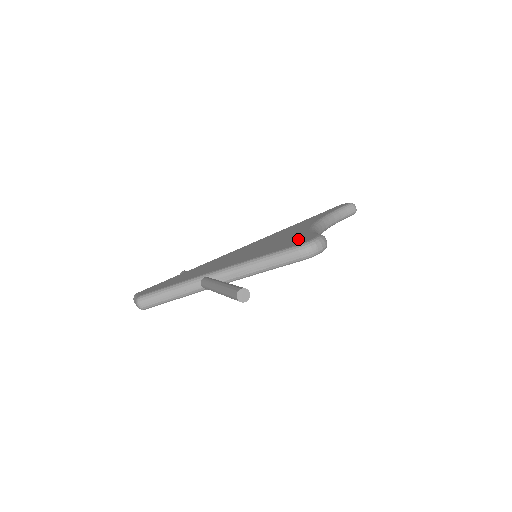
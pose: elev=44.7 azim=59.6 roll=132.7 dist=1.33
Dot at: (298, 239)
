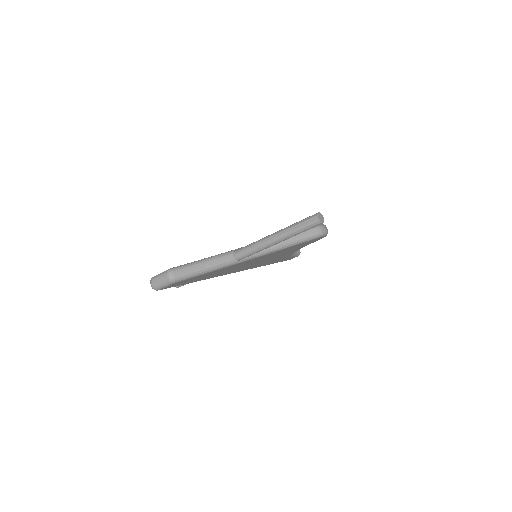
Dot at: occluded
